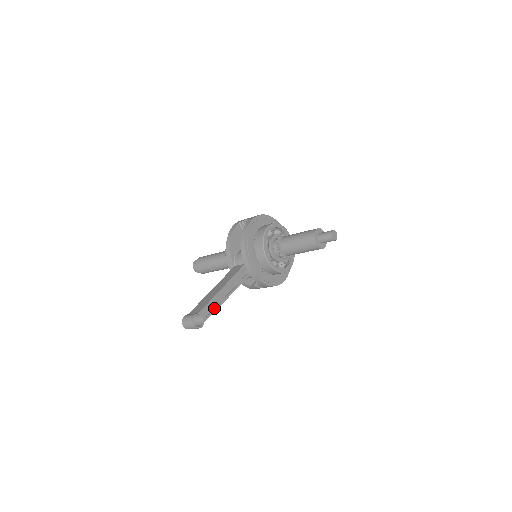
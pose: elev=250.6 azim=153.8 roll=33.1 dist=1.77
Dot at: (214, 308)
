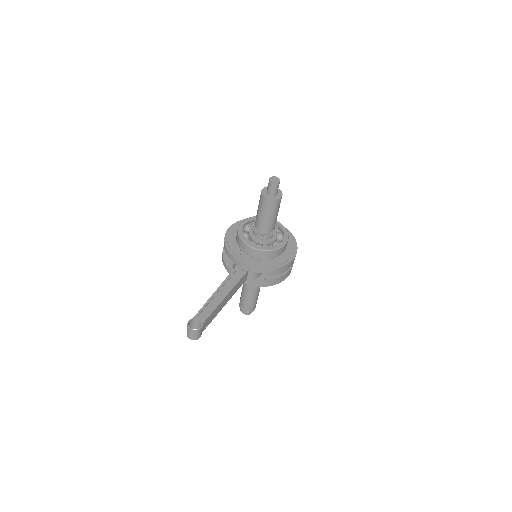
Dot at: (212, 309)
